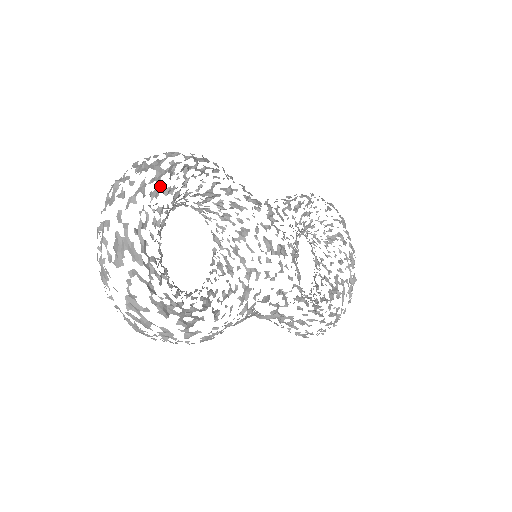
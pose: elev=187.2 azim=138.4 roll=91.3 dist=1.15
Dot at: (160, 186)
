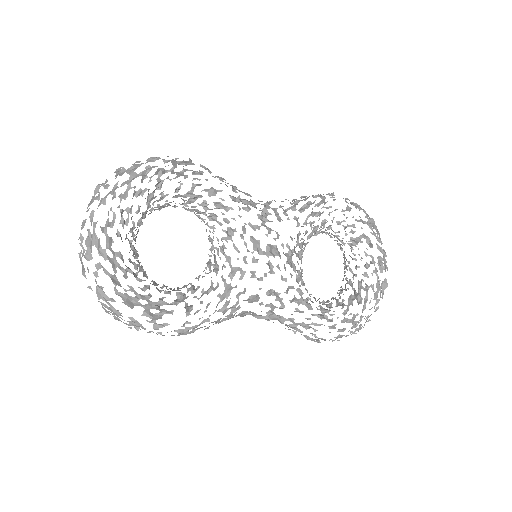
Dot at: occluded
